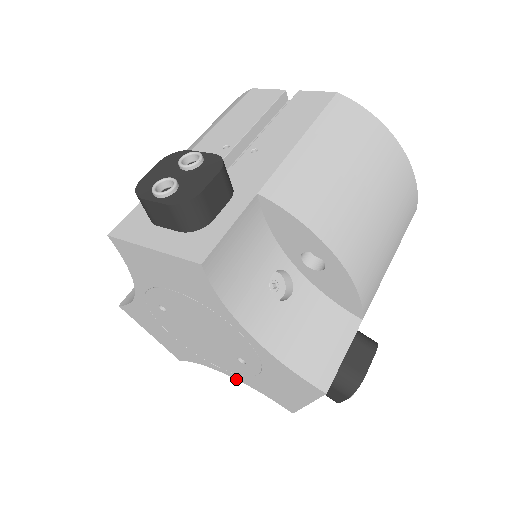
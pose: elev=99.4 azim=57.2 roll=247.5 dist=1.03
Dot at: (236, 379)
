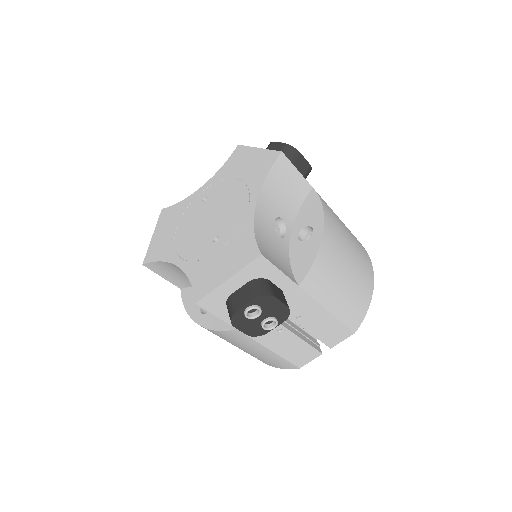
Dot at: (182, 270)
